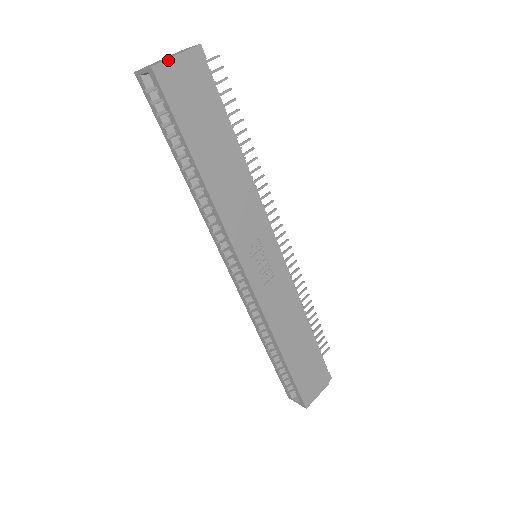
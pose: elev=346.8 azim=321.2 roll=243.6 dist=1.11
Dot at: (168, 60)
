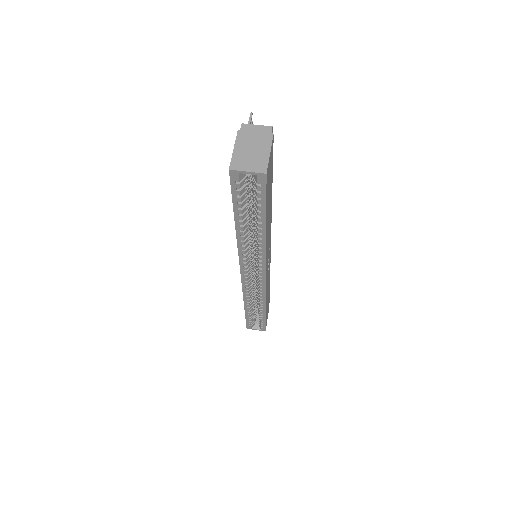
Dot at: (269, 159)
